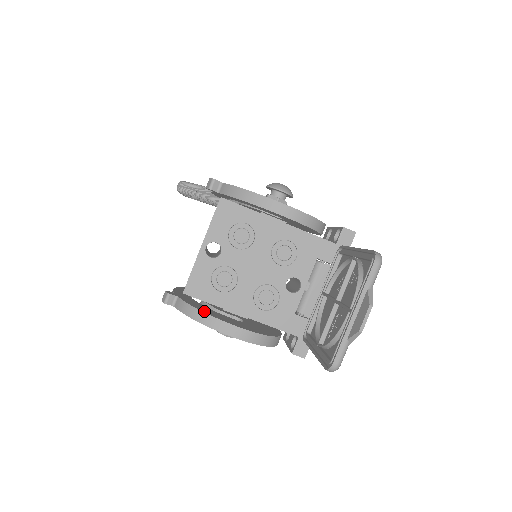
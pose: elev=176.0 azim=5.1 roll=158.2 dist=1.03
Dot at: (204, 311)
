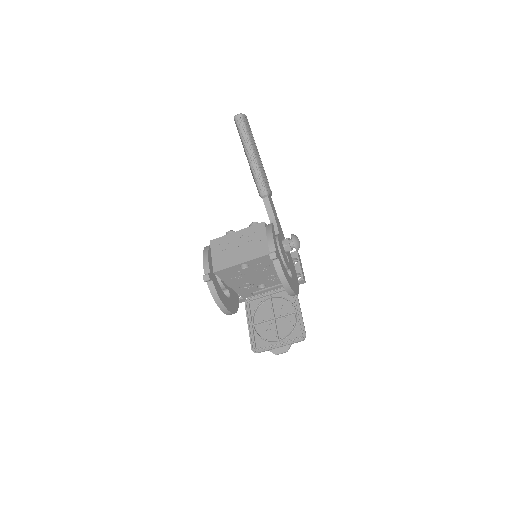
Dot at: (221, 299)
